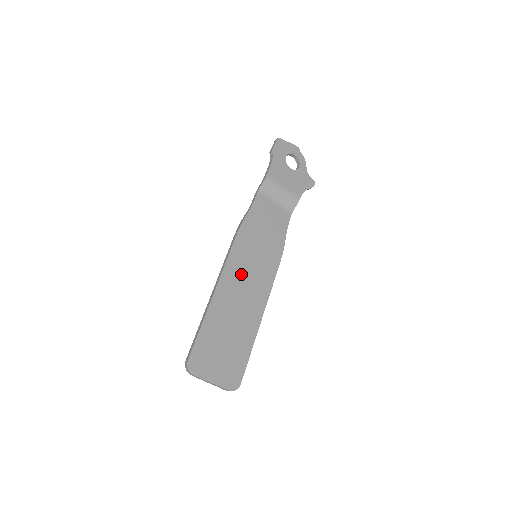
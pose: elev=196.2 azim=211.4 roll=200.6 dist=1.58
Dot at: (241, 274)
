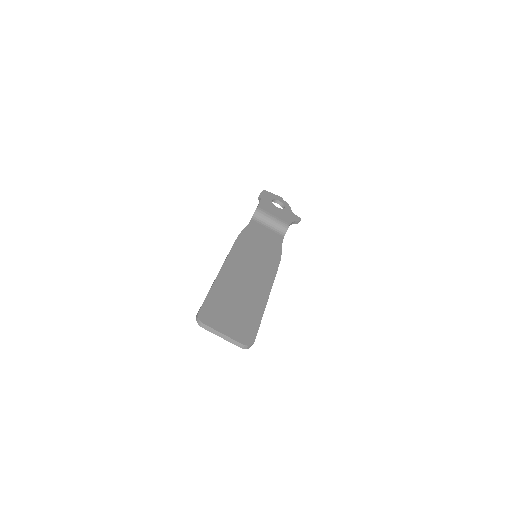
Dot at: (244, 264)
